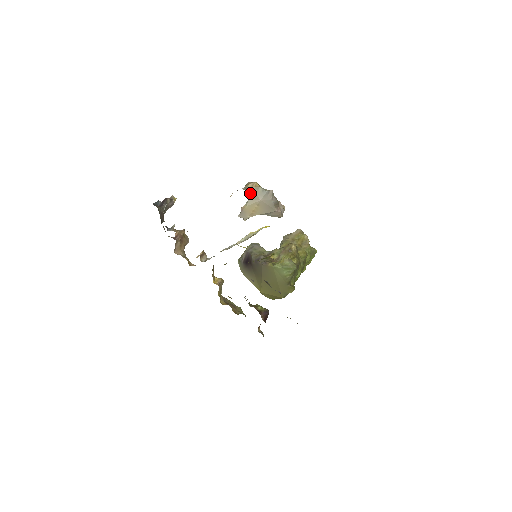
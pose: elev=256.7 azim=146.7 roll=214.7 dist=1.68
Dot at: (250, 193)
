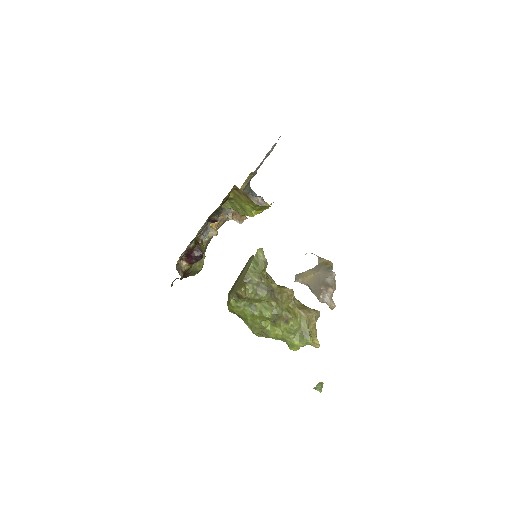
Dot at: (319, 264)
